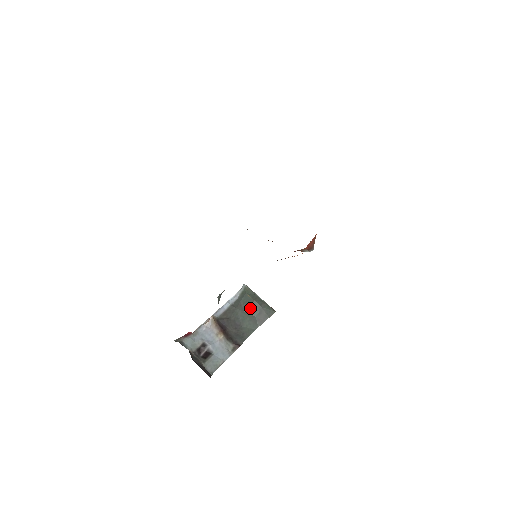
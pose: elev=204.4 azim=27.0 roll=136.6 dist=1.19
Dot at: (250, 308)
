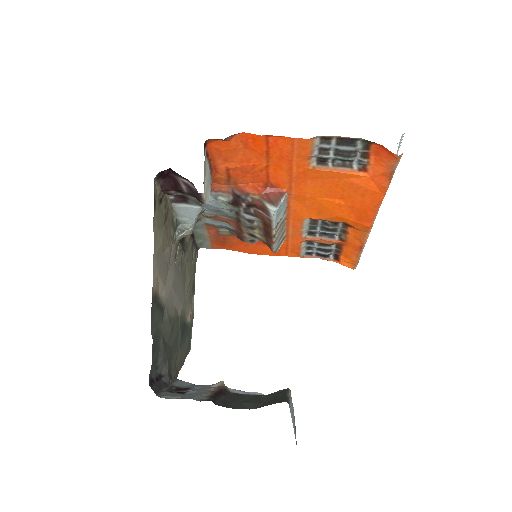
Dot at: (267, 396)
